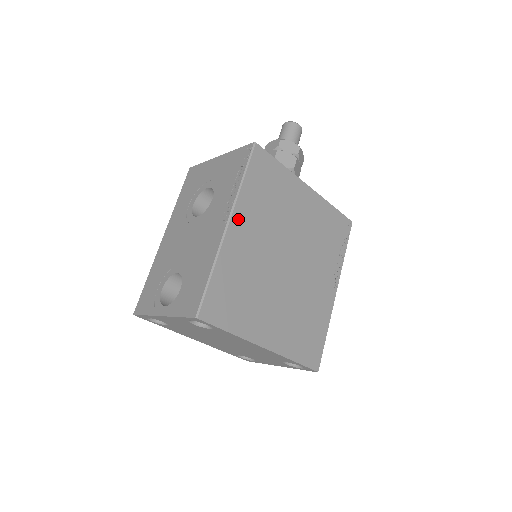
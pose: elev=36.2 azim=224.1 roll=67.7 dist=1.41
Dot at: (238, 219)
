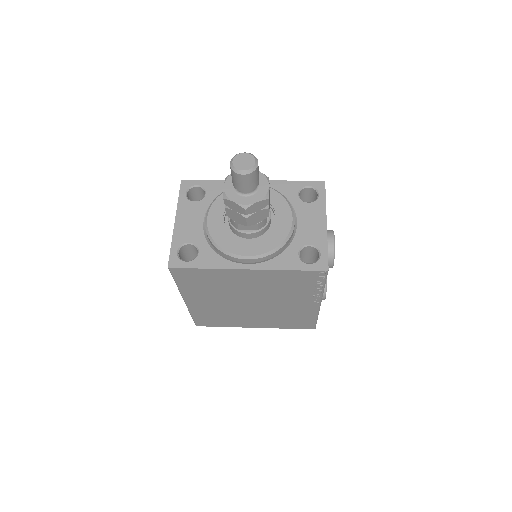
Dot at: (190, 298)
